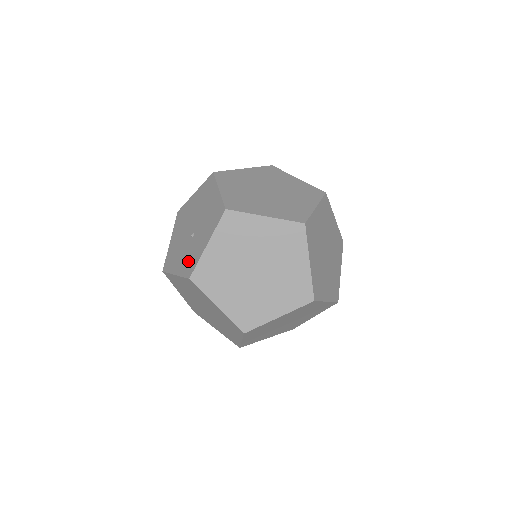
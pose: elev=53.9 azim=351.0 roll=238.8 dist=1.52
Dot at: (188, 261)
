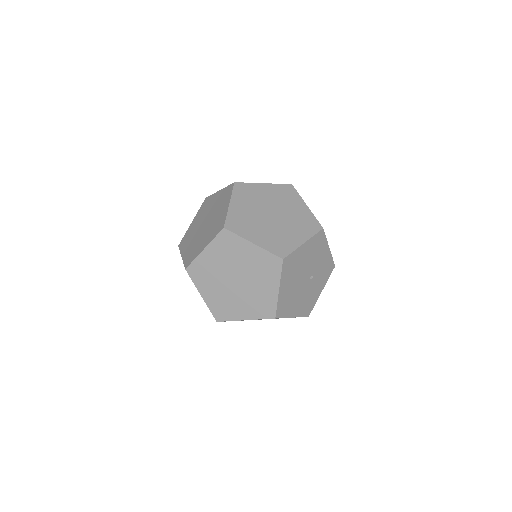
Dot at: occluded
